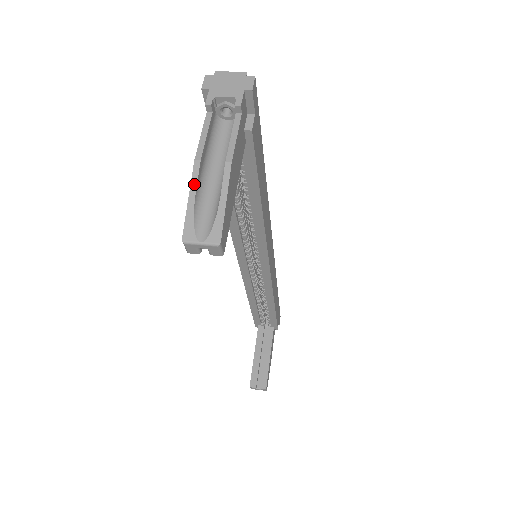
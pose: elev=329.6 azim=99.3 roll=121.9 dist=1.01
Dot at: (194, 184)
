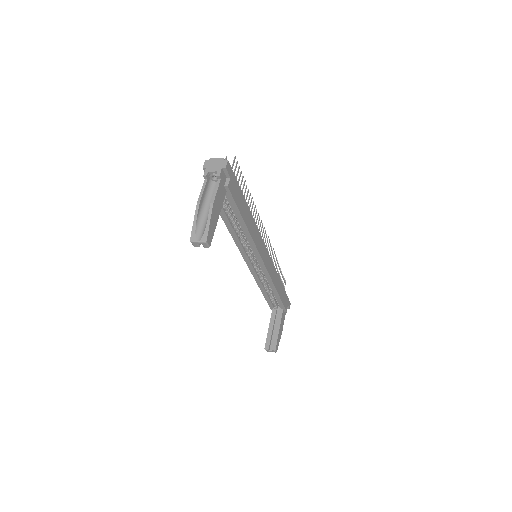
Dot at: (196, 214)
